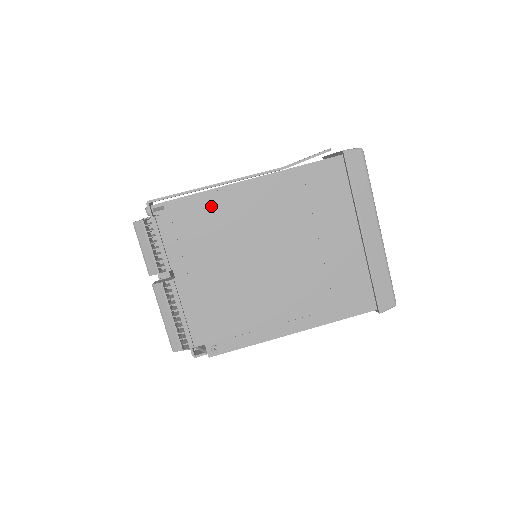
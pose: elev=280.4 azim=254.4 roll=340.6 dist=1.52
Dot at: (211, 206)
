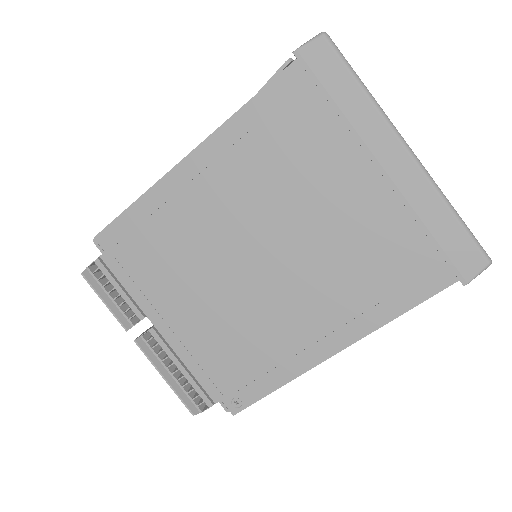
Dot at: (150, 219)
